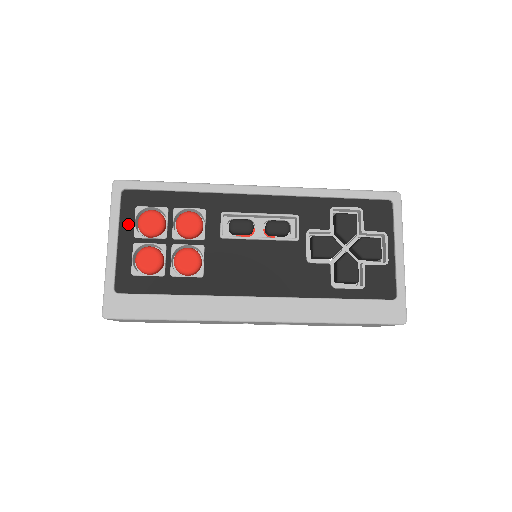
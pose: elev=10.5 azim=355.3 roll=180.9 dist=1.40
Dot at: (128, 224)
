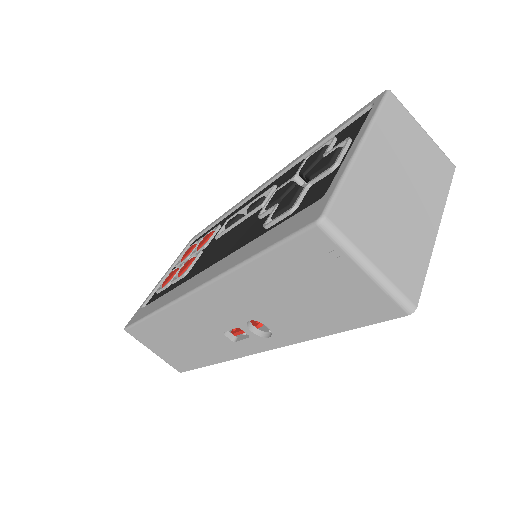
Dot at: occluded
